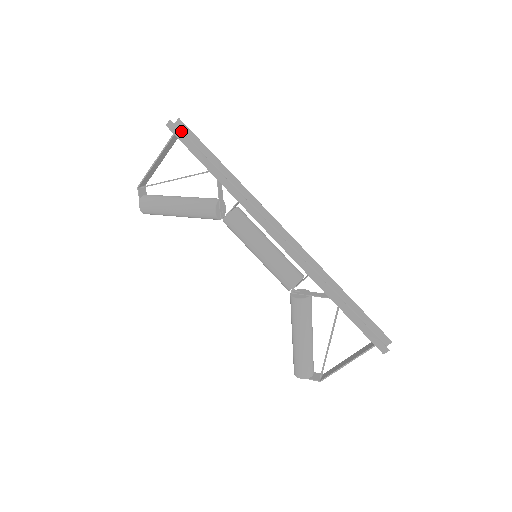
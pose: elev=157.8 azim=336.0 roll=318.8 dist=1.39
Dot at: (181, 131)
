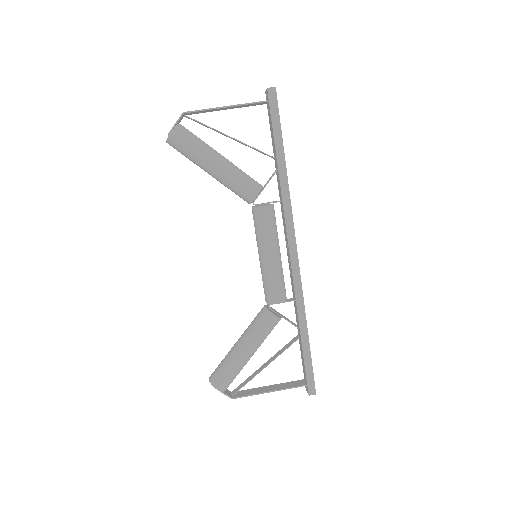
Dot at: occluded
